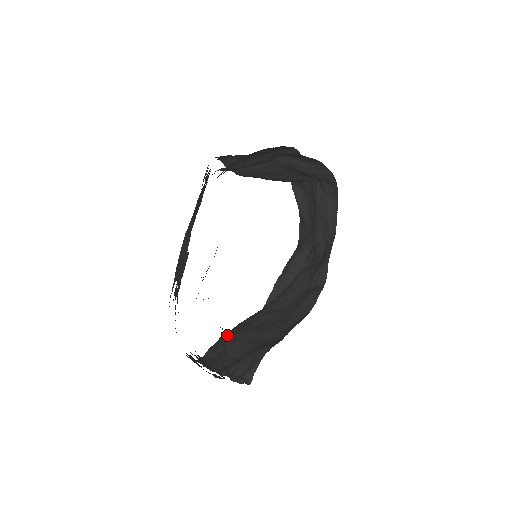
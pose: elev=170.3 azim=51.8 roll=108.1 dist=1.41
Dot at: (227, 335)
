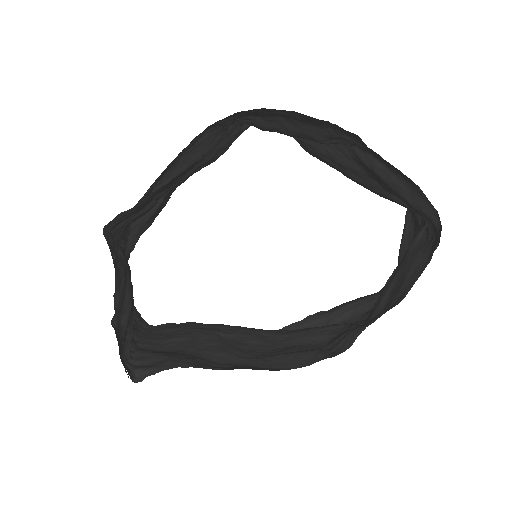
Dot at: (193, 324)
